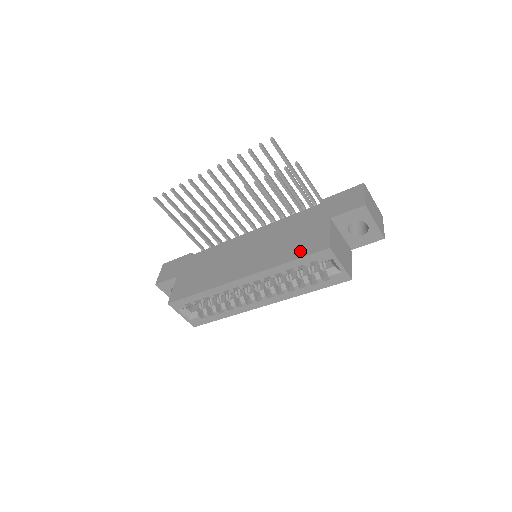
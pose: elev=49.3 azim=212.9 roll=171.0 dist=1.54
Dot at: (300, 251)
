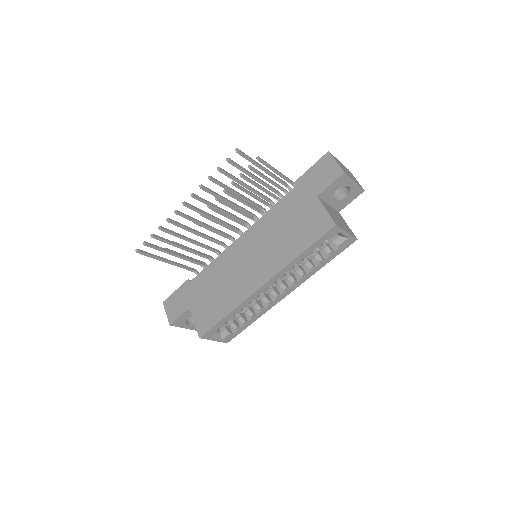
Dot at: (308, 238)
